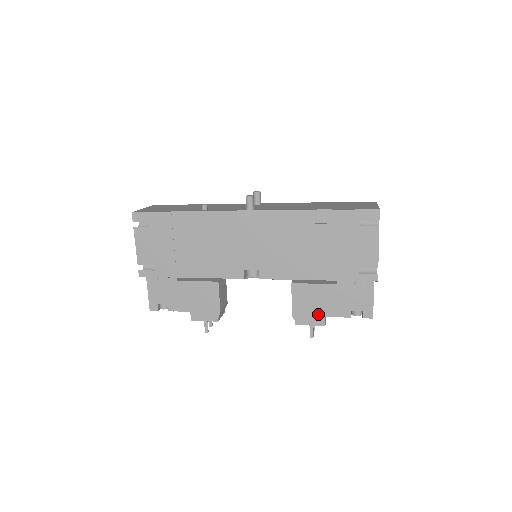
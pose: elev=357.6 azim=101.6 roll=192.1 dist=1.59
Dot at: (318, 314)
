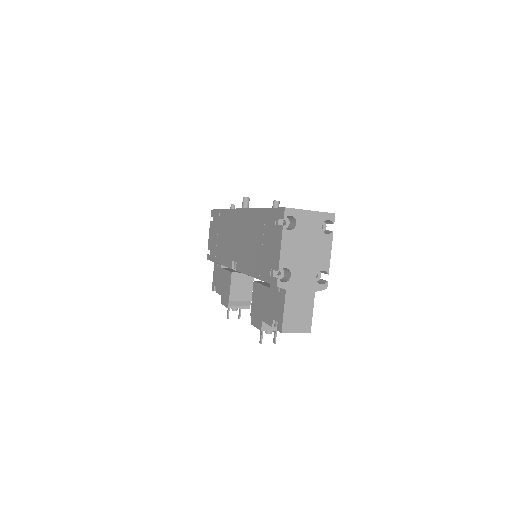
Dot at: (260, 317)
